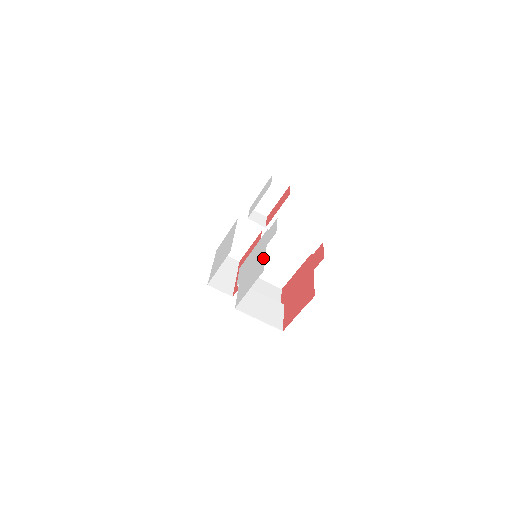
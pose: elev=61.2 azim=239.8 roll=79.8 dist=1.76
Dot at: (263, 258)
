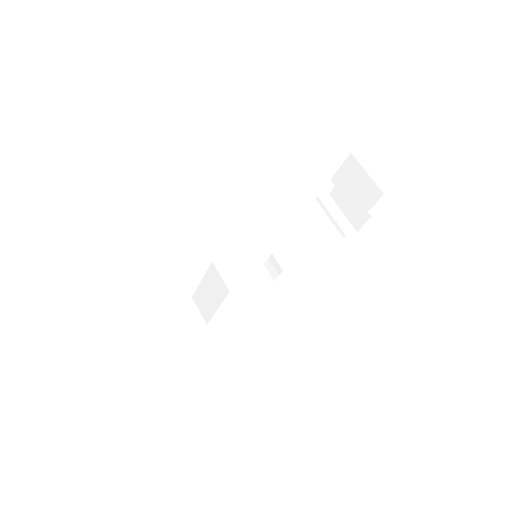
Dot at: occluded
